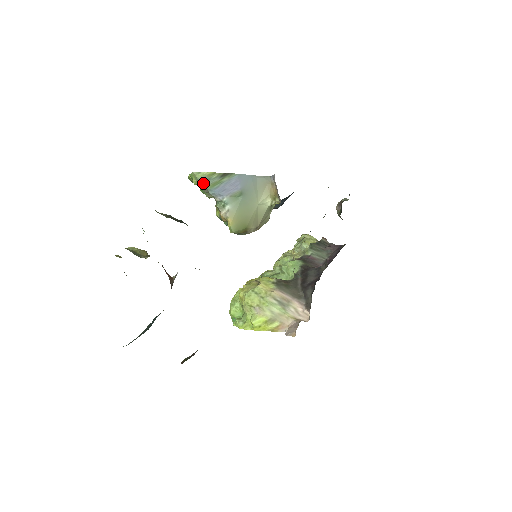
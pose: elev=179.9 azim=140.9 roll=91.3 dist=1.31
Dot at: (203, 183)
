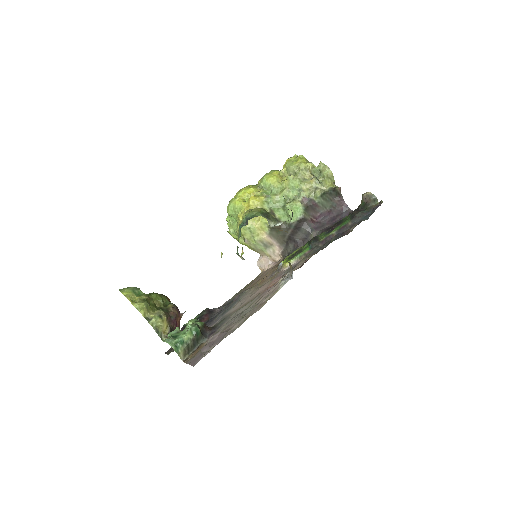
Dot at: occluded
